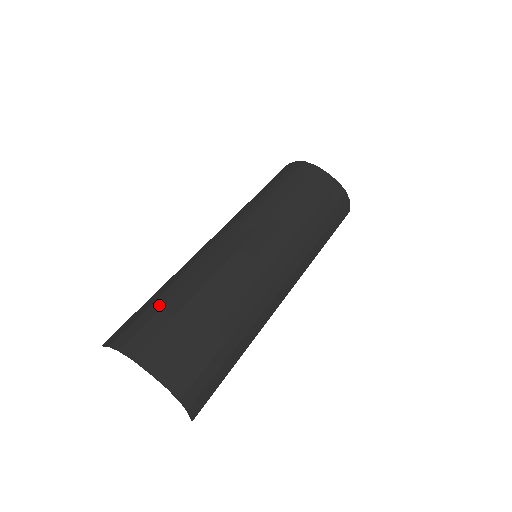
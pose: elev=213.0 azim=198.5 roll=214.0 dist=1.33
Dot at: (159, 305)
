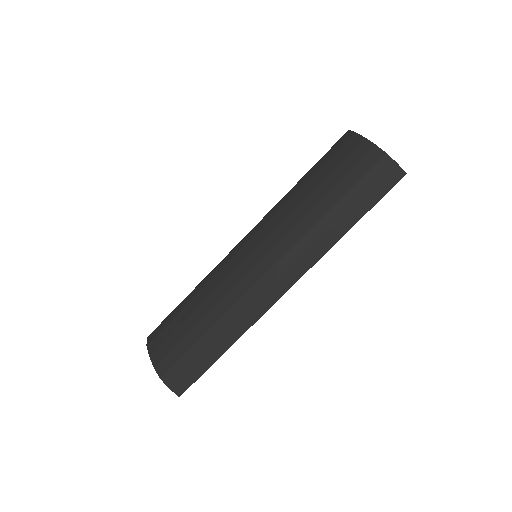
Dot at: (178, 305)
